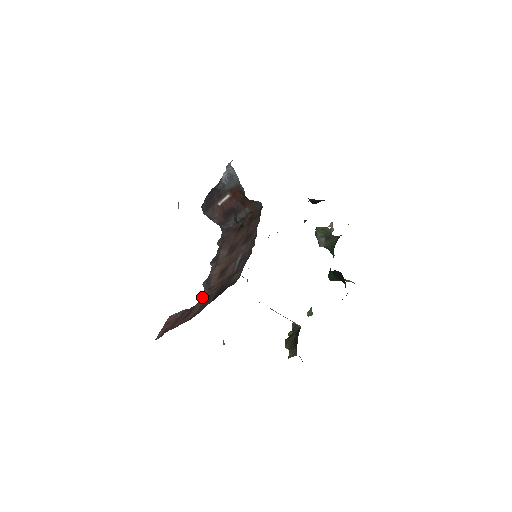
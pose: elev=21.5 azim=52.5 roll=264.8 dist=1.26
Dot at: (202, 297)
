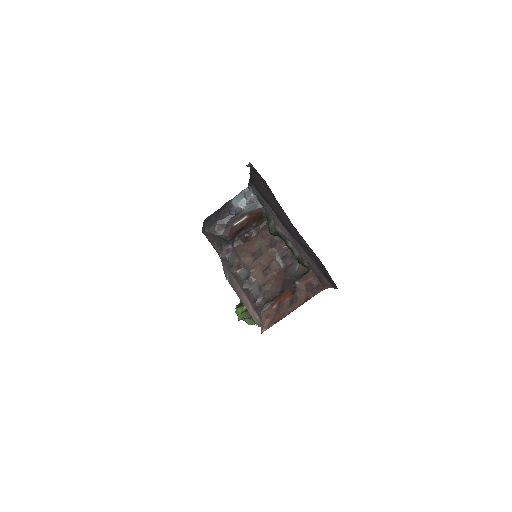
Dot at: (254, 294)
